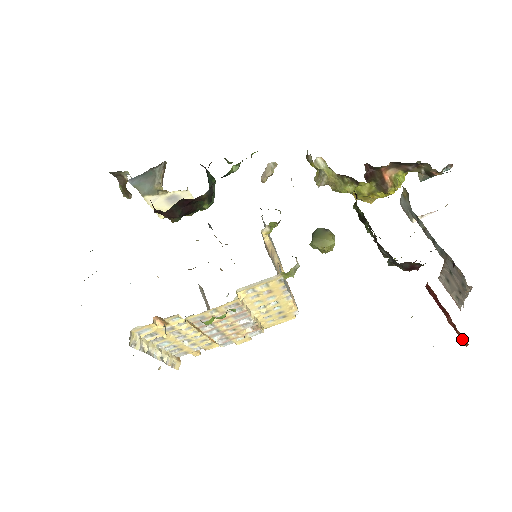
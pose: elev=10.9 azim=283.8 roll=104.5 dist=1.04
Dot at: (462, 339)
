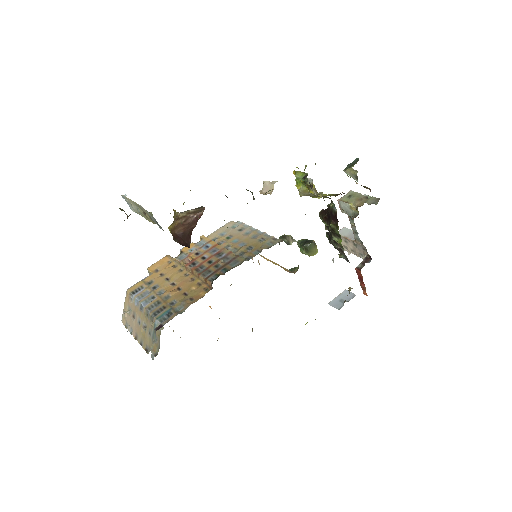
Dot at: (364, 292)
